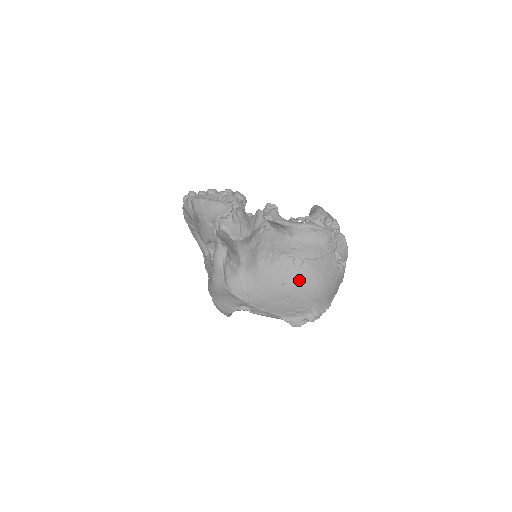
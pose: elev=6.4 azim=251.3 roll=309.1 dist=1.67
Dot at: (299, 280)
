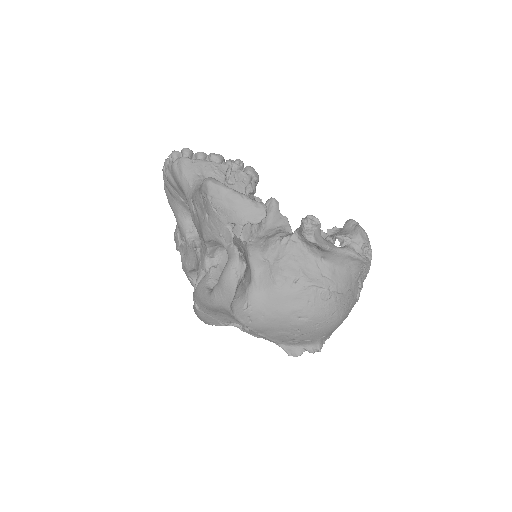
Dot at: (321, 316)
